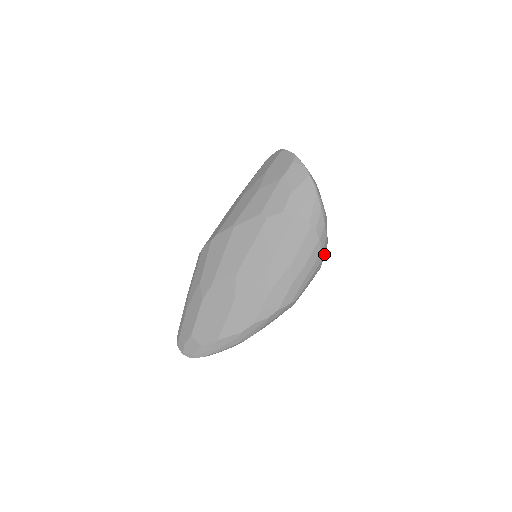
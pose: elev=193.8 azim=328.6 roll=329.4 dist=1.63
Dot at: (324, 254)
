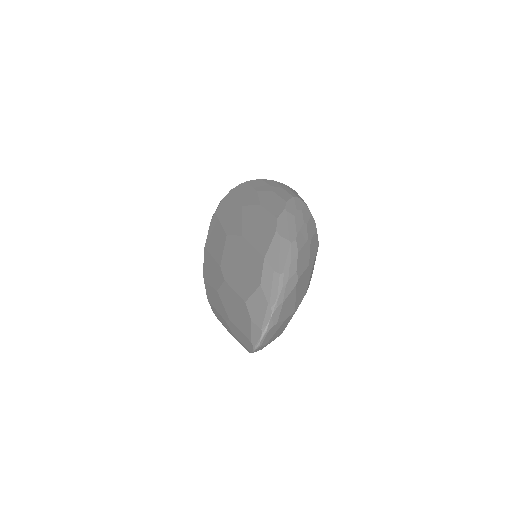
Dot at: occluded
